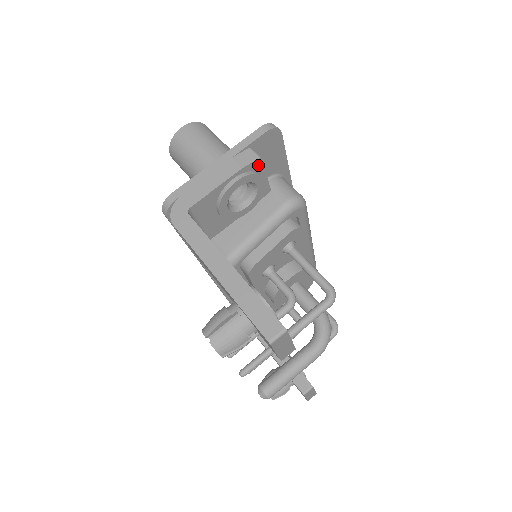
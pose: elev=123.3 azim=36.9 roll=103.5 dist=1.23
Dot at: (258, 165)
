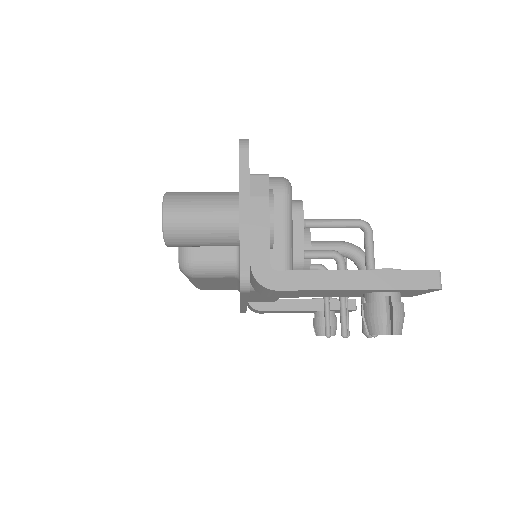
Dot at: occluded
